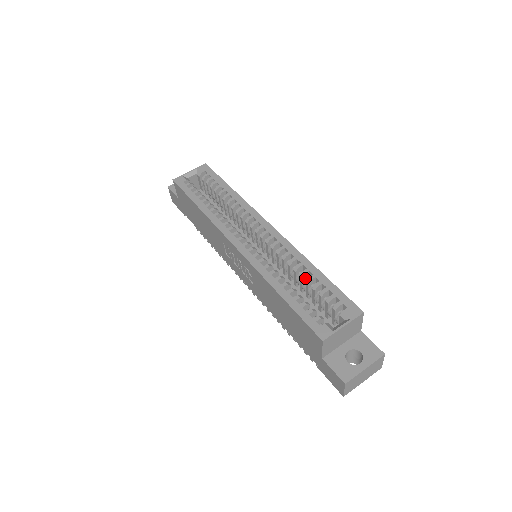
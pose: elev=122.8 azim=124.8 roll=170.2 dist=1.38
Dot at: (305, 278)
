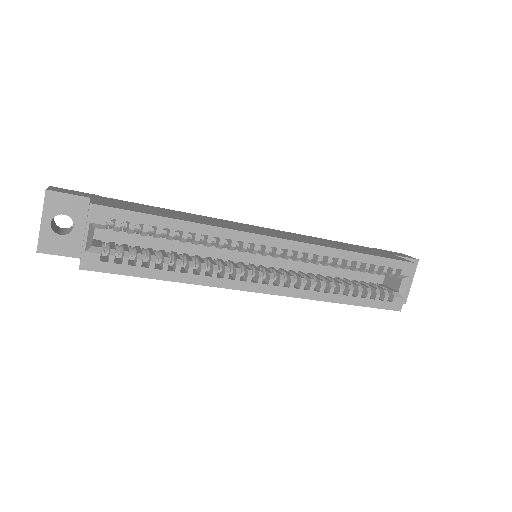
Dot at: (345, 264)
